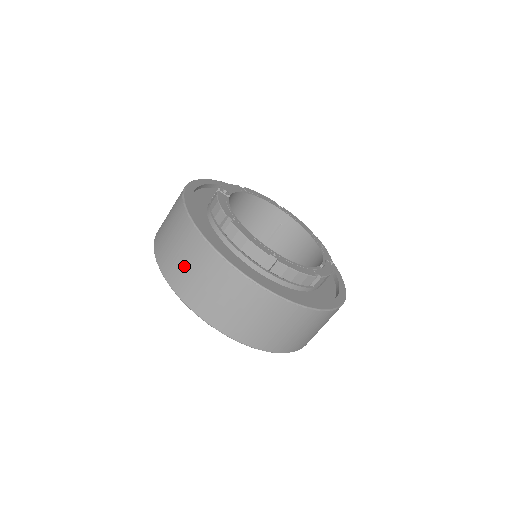
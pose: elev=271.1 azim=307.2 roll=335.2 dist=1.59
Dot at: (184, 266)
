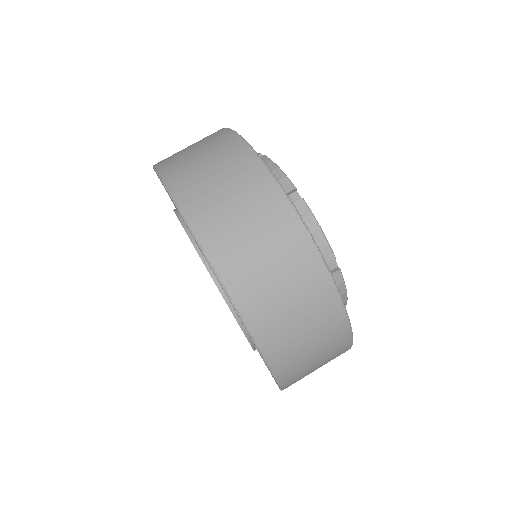
Dot at: (191, 153)
